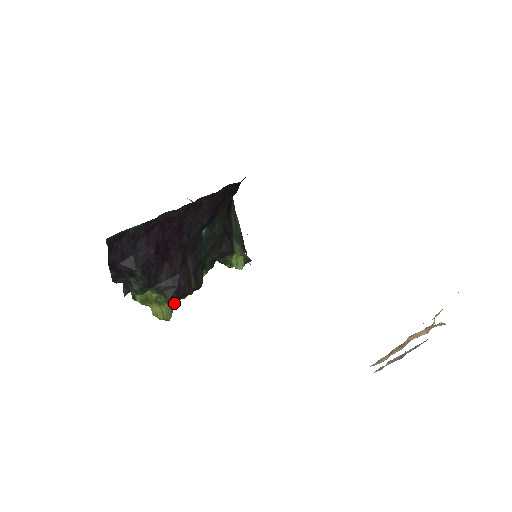
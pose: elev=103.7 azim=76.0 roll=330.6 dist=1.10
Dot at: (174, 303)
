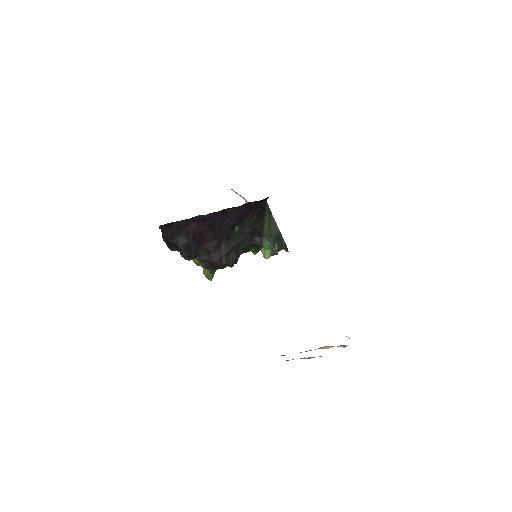
Dot at: occluded
